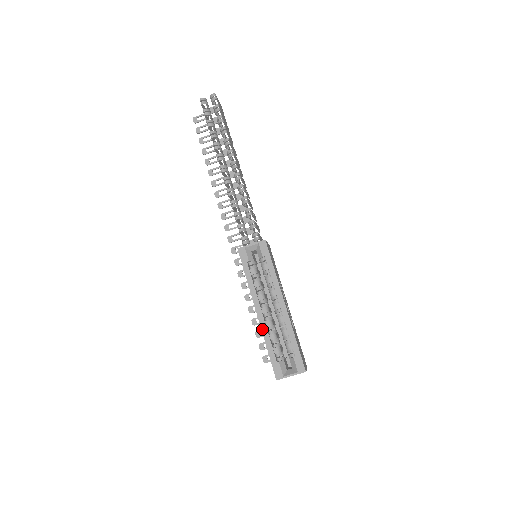
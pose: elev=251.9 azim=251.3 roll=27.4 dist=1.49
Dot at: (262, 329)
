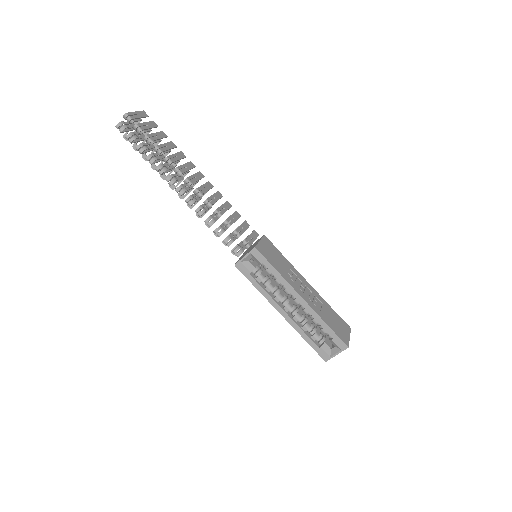
Dot at: (293, 326)
